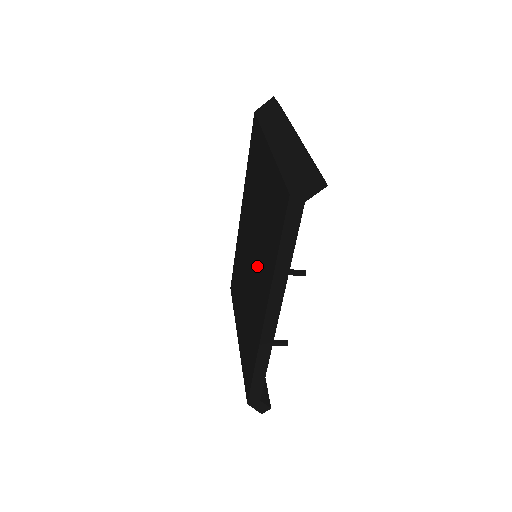
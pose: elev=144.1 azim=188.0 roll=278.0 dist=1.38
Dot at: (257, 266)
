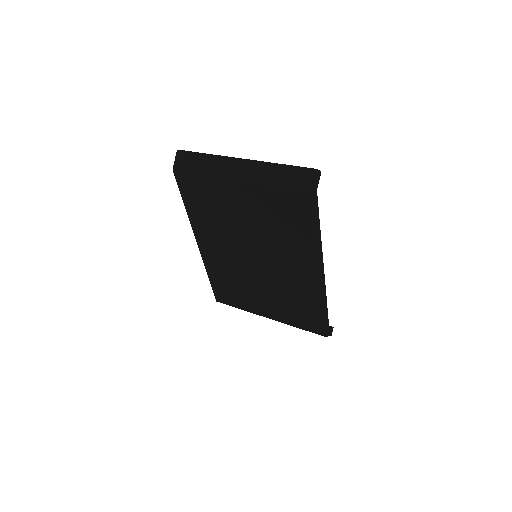
Dot at: (276, 257)
